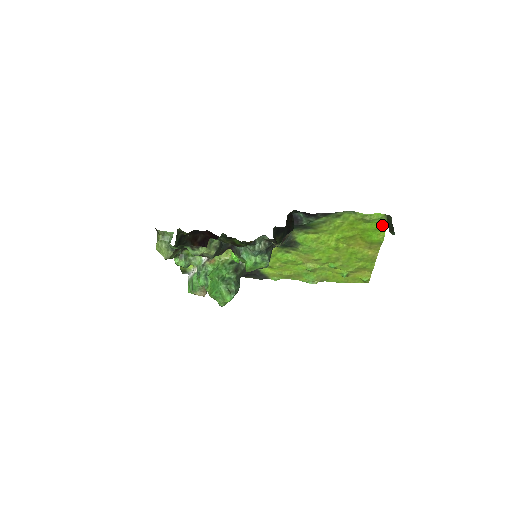
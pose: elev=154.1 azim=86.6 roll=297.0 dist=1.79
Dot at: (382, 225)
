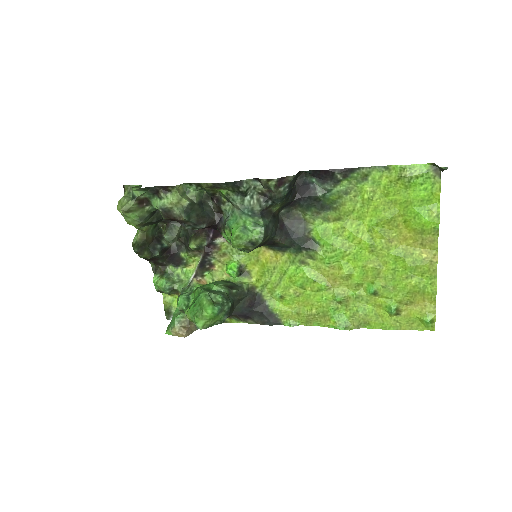
Dot at: (431, 189)
